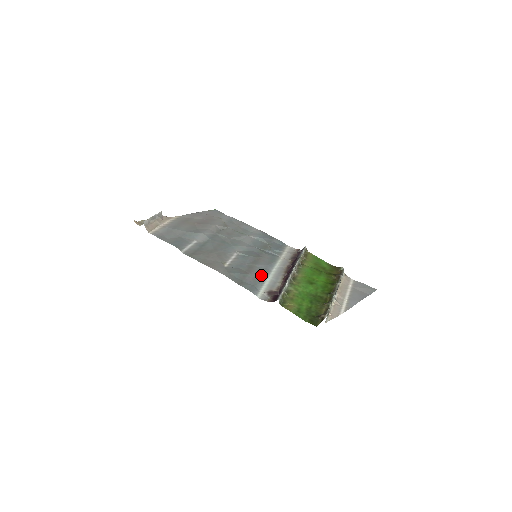
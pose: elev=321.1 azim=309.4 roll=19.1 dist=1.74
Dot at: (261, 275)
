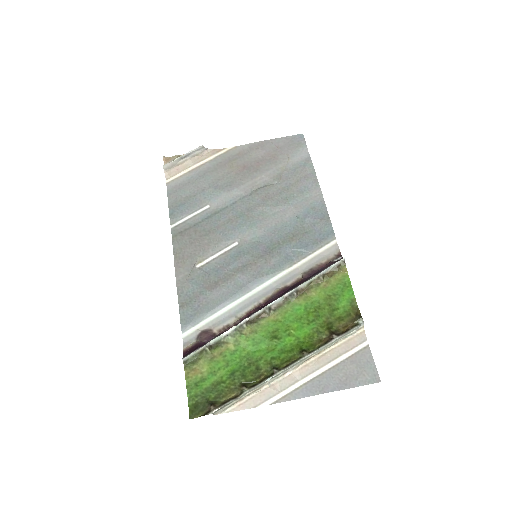
Dot at: (224, 297)
